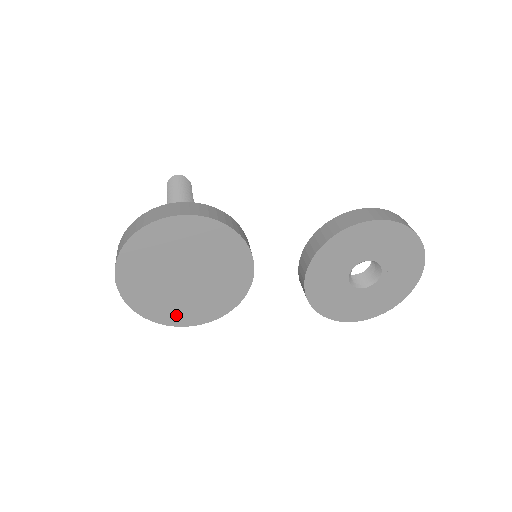
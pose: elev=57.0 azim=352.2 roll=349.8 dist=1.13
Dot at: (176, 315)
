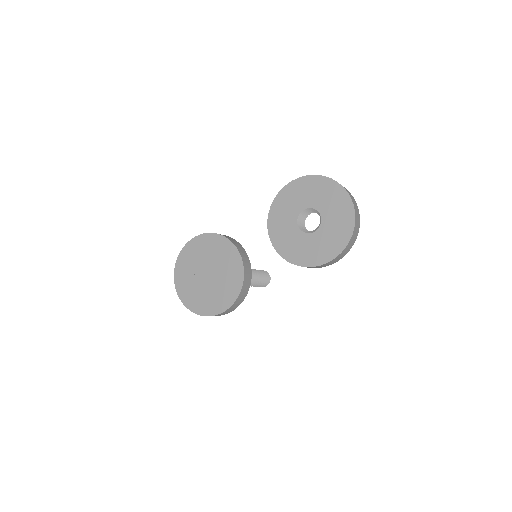
Dot at: (213, 306)
